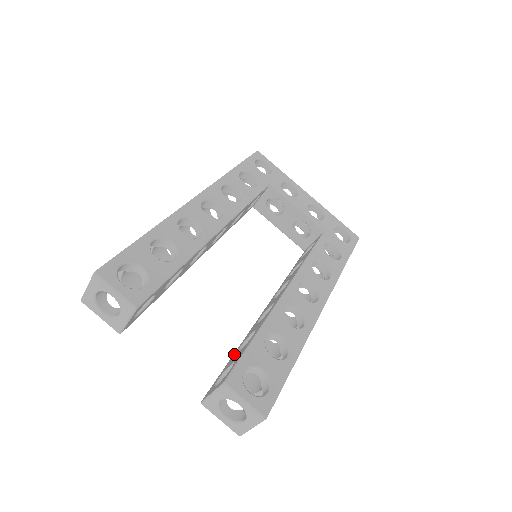
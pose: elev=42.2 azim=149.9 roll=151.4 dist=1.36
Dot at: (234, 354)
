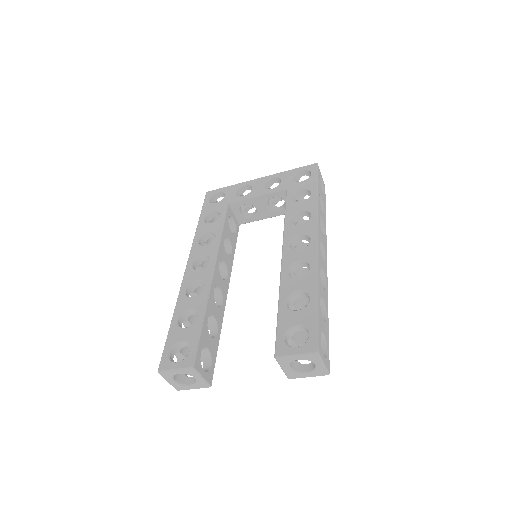
Dot at: occluded
